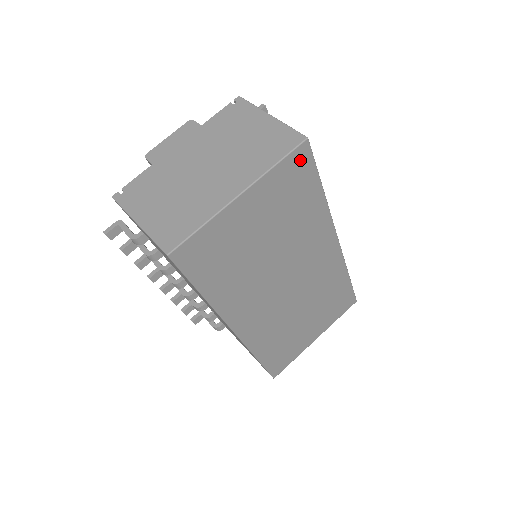
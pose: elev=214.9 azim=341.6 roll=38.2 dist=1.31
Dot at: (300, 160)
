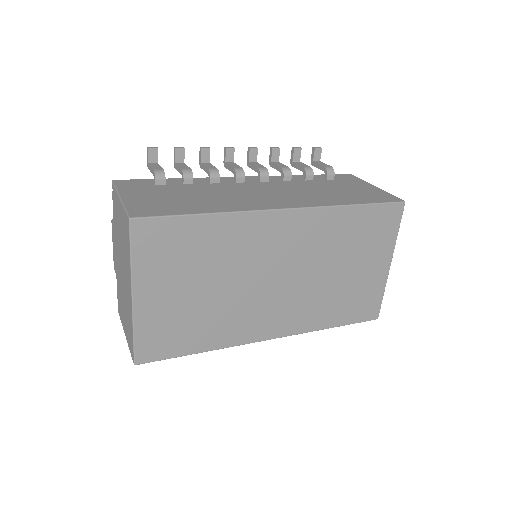
Dot at: (147, 232)
